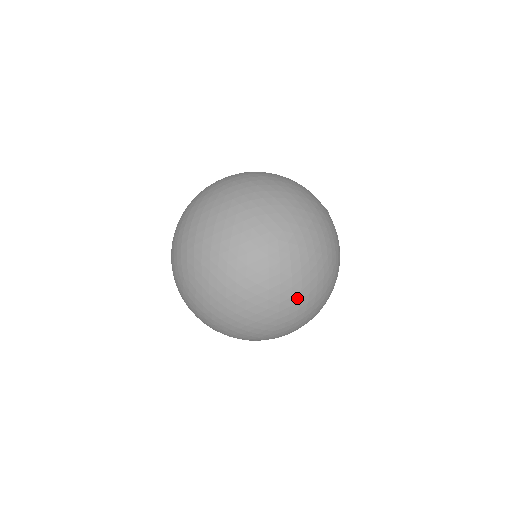
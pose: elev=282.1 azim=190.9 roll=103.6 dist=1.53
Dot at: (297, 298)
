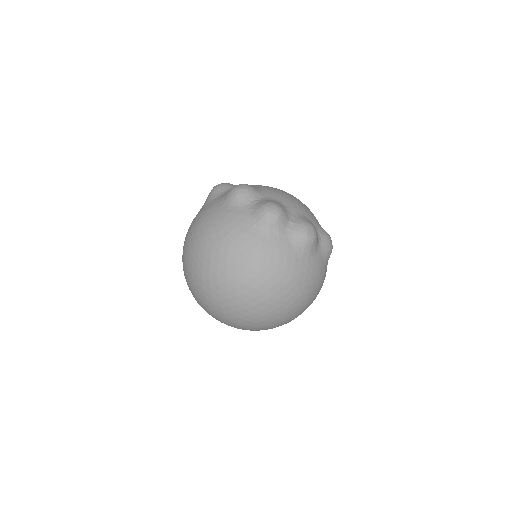
Dot at: (274, 326)
